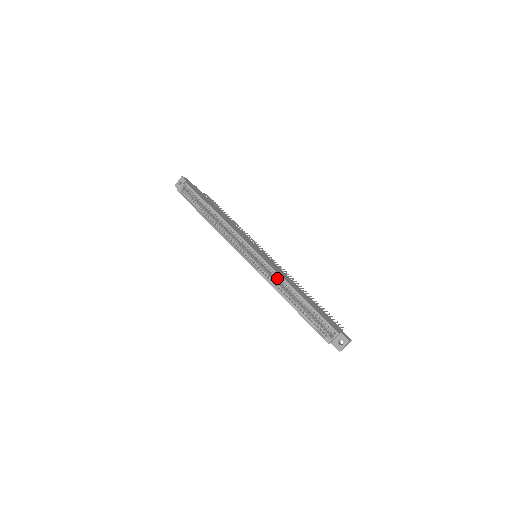
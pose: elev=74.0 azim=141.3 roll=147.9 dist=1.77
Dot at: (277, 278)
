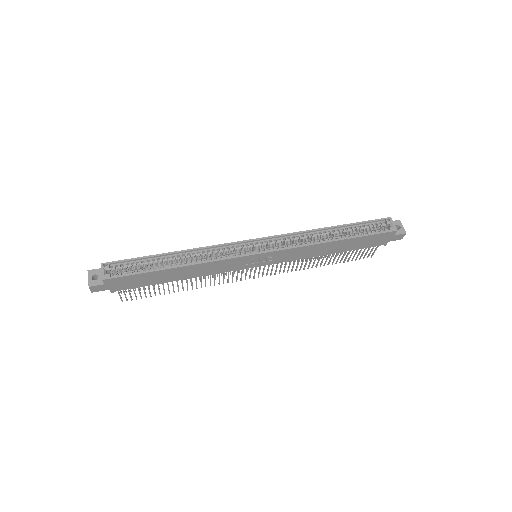
Dot at: (302, 238)
